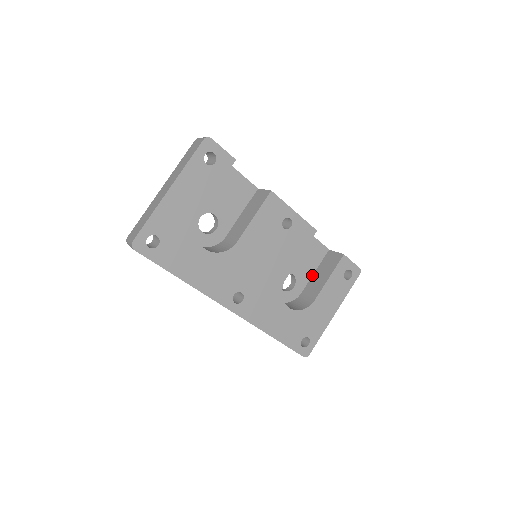
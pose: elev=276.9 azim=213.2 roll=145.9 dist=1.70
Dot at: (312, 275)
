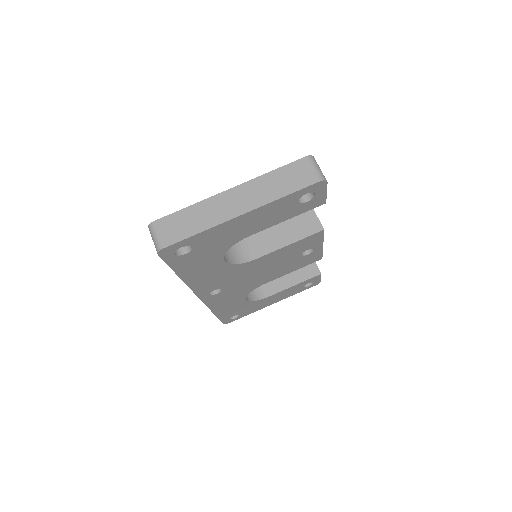
Dot at: occluded
